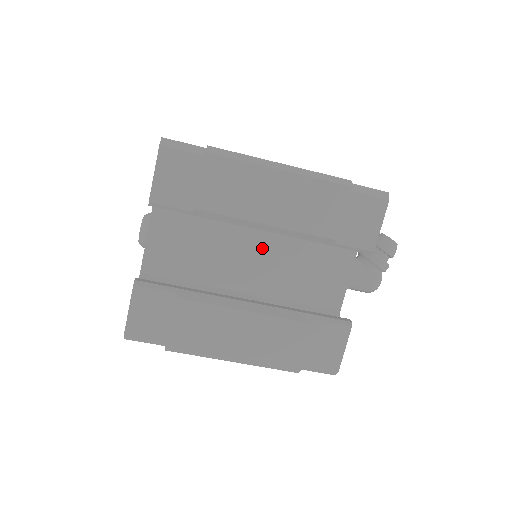
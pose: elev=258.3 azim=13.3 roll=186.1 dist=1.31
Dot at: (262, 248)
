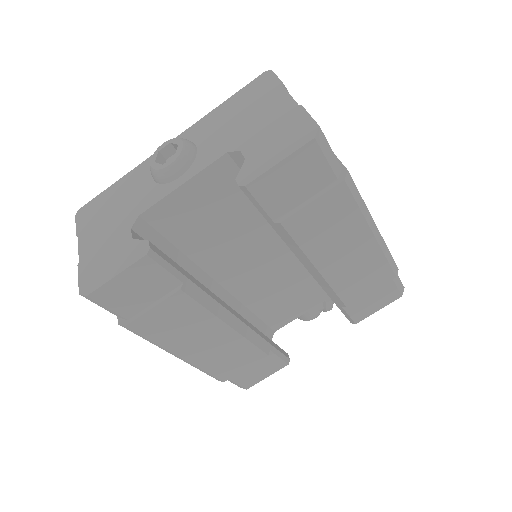
Dot at: (272, 258)
